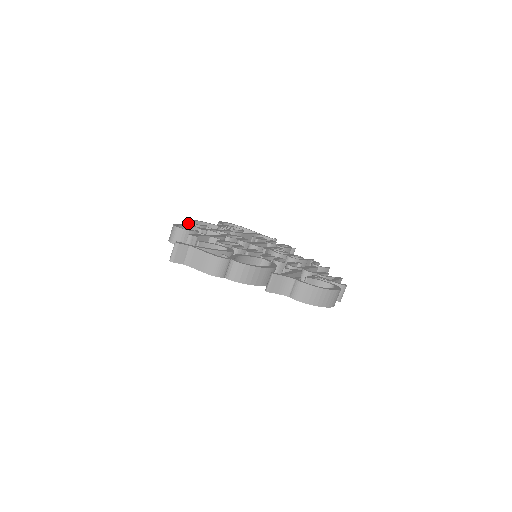
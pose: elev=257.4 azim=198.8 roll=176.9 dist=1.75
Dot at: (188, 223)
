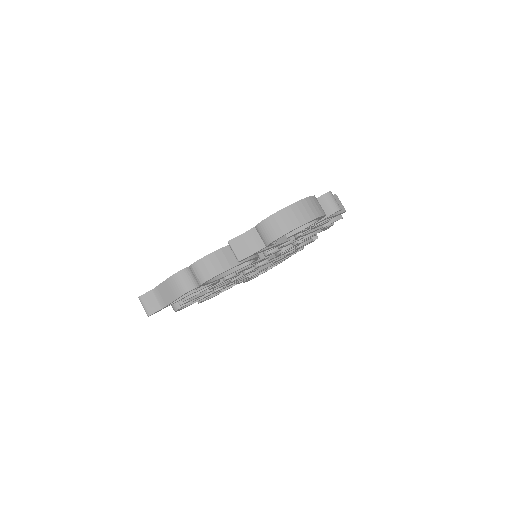
Dot at: occluded
